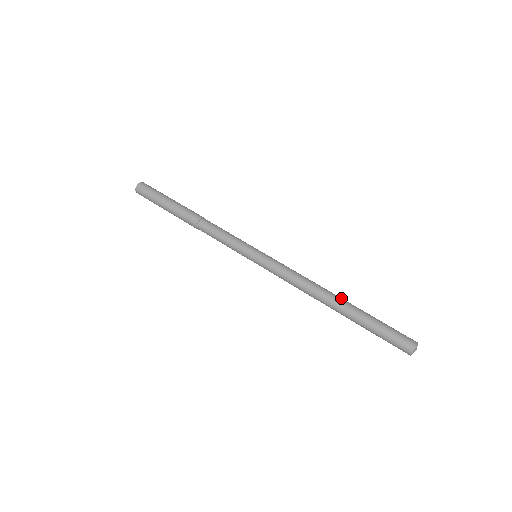
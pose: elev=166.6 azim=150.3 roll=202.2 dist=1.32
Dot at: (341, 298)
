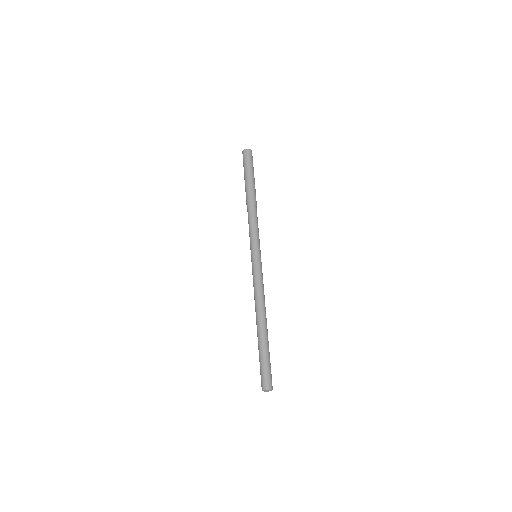
Dot at: (265, 325)
